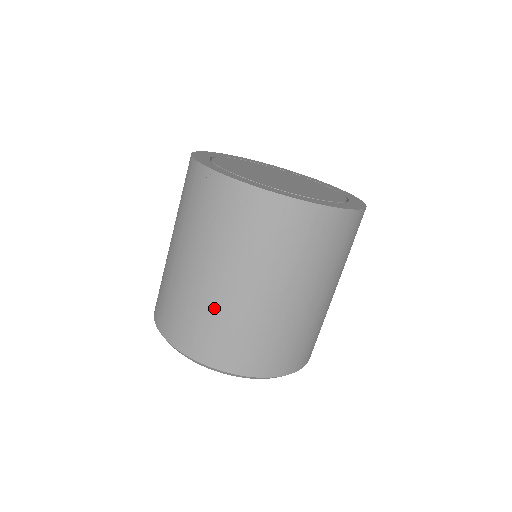
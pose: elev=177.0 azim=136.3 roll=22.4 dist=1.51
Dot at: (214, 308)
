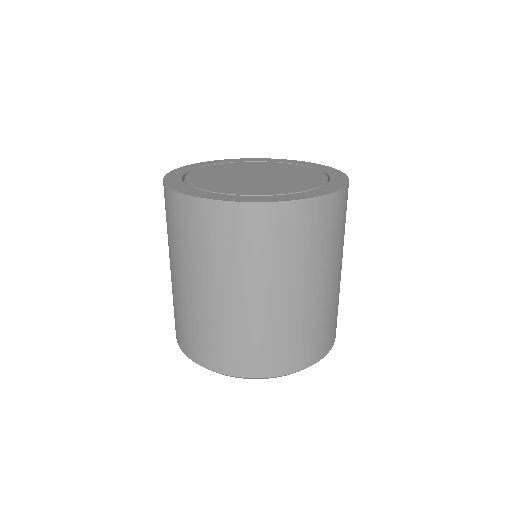
Dot at: (175, 298)
